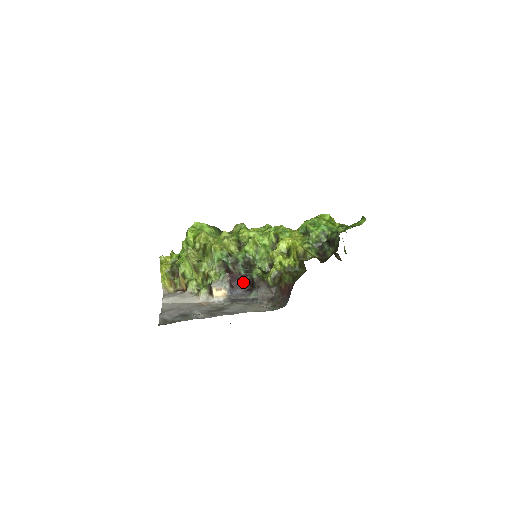
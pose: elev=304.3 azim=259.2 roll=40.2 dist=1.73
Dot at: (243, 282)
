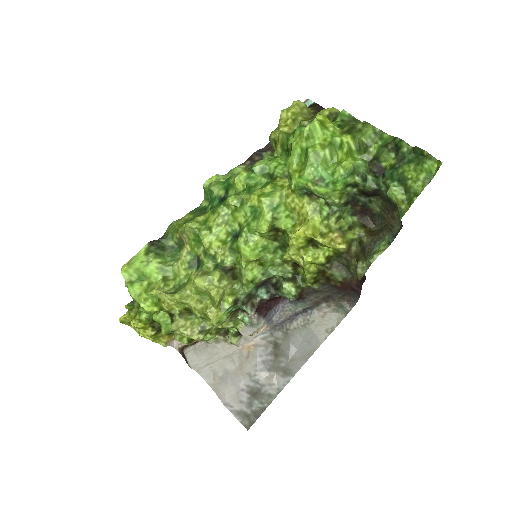
Dot at: (273, 300)
